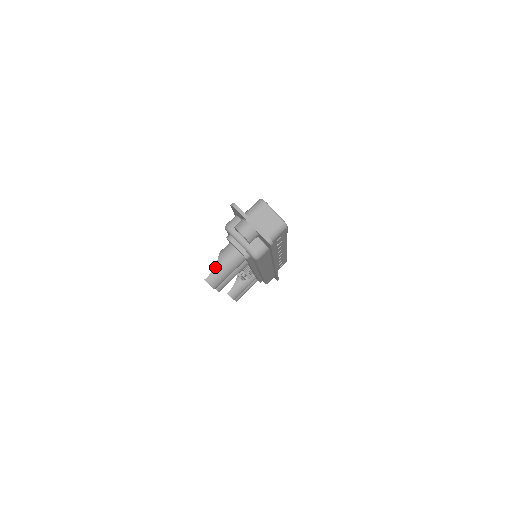
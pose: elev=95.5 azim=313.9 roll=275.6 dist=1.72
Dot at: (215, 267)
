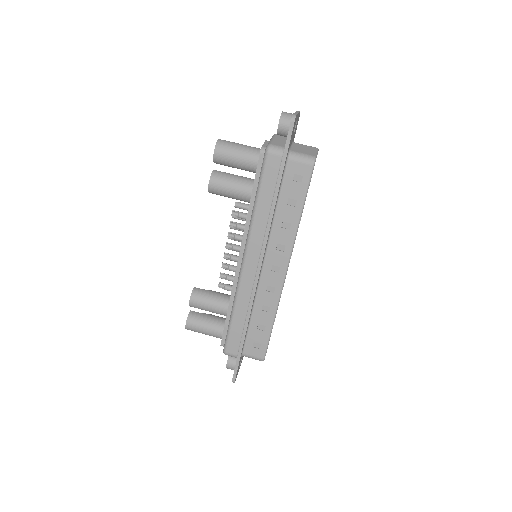
Dot at: occluded
